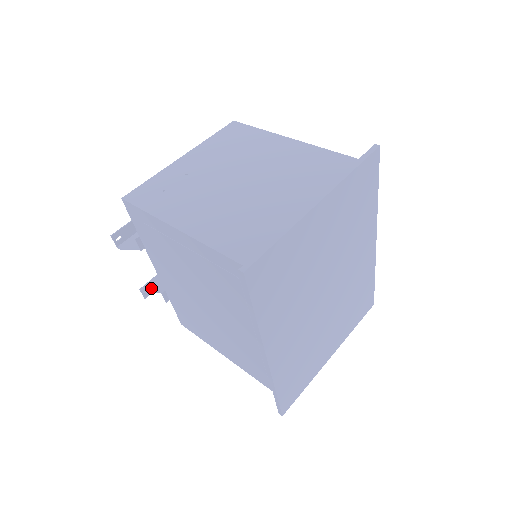
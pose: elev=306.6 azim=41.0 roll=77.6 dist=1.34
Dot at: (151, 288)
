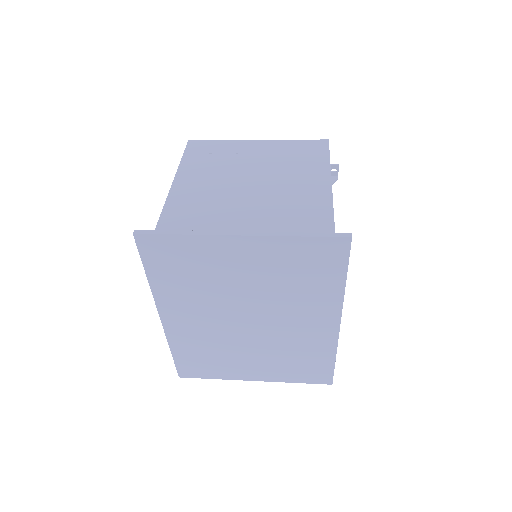
Dot at: occluded
